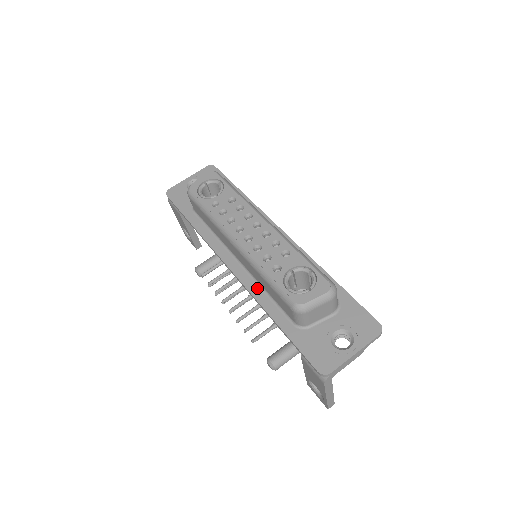
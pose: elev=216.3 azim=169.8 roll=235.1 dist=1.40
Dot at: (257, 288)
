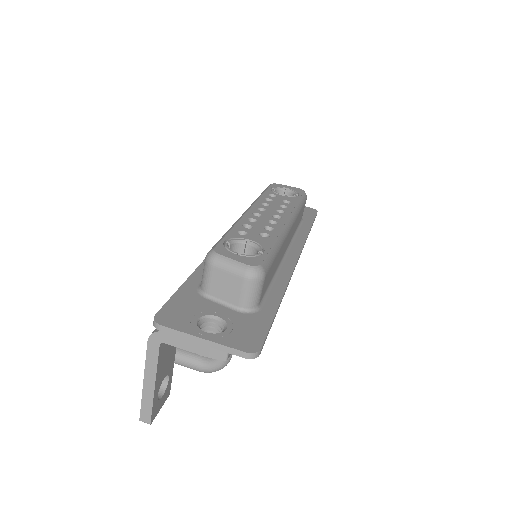
Dot at: occluded
